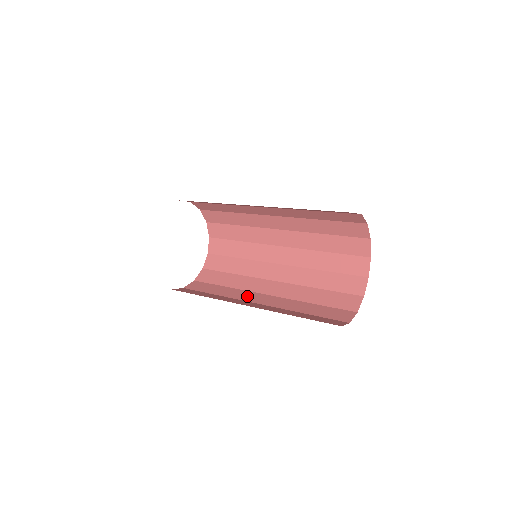
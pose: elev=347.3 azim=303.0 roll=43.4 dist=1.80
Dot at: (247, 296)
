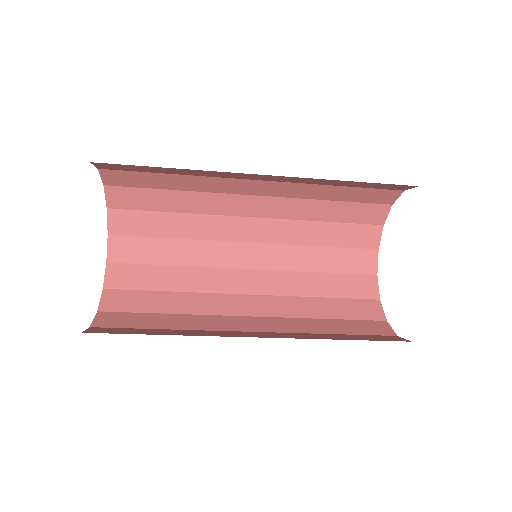
Dot at: (222, 305)
